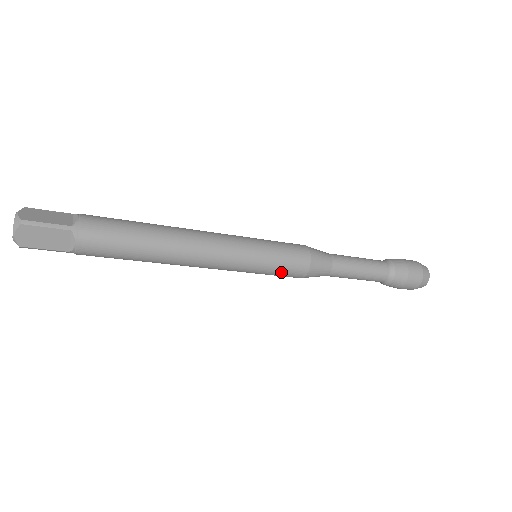
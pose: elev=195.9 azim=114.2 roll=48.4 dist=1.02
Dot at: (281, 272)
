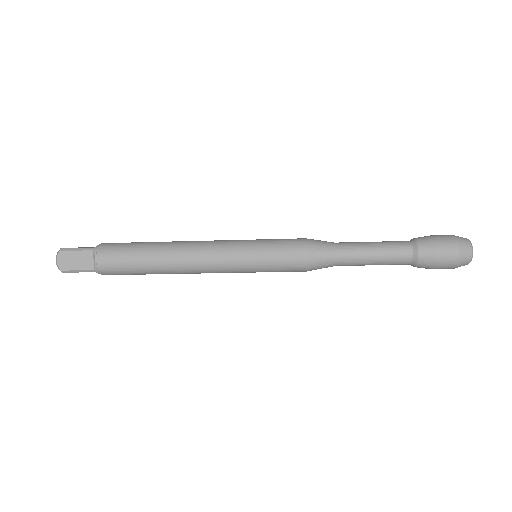
Dot at: (279, 262)
